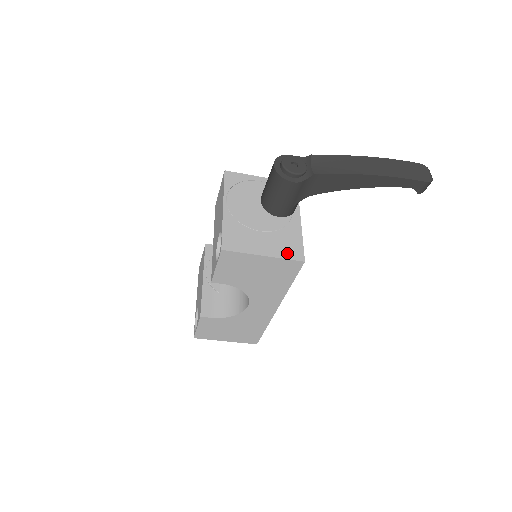
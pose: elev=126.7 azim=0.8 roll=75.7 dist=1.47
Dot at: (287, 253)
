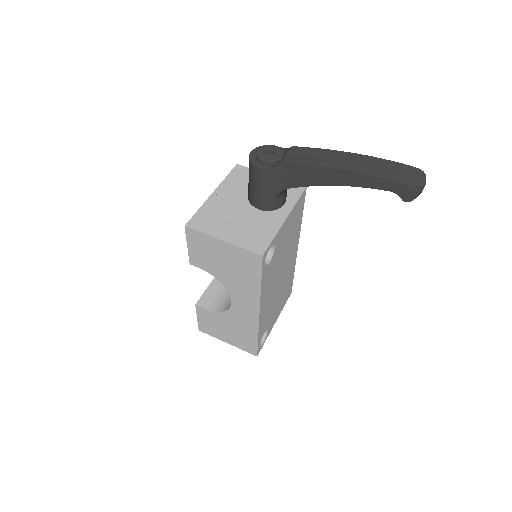
Dot at: (249, 244)
